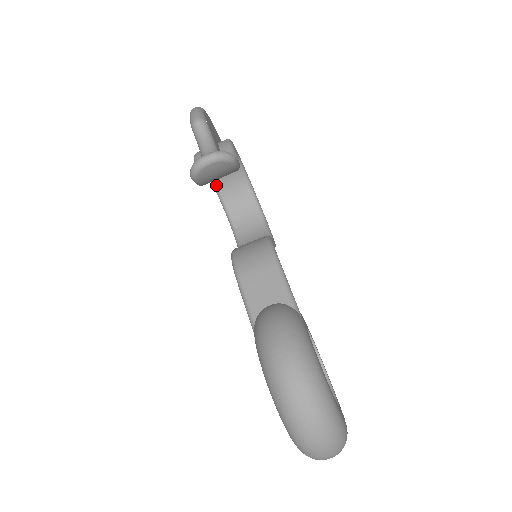
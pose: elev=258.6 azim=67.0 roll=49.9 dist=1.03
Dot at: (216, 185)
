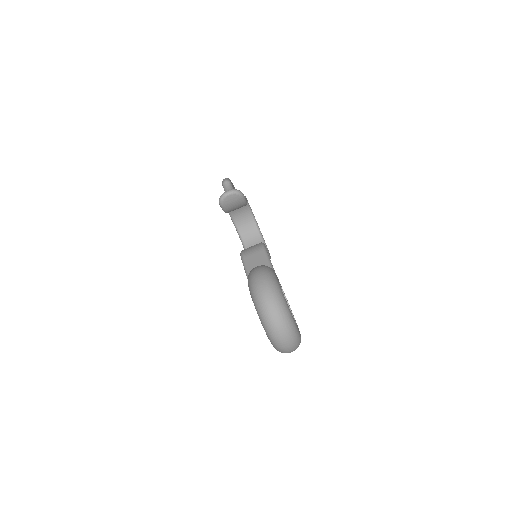
Dot at: (238, 228)
